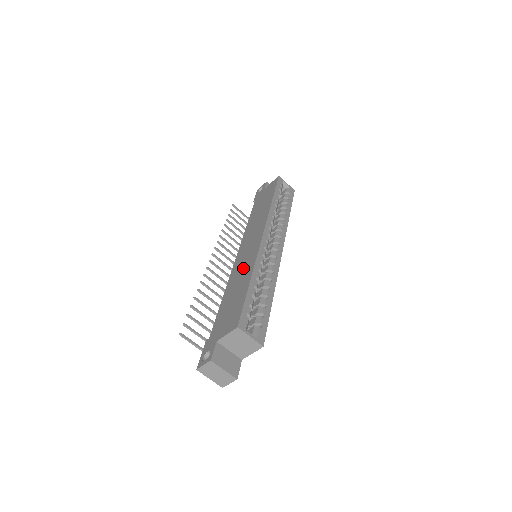
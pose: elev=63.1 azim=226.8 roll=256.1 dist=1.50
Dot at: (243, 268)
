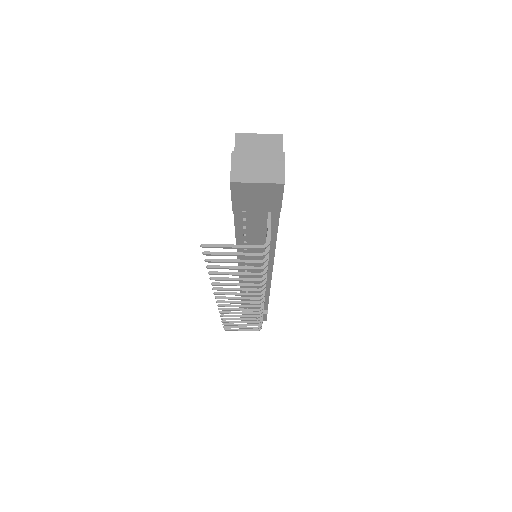
Dot at: occluded
